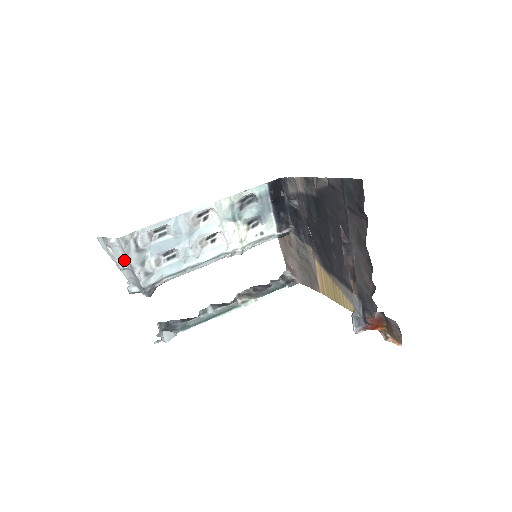
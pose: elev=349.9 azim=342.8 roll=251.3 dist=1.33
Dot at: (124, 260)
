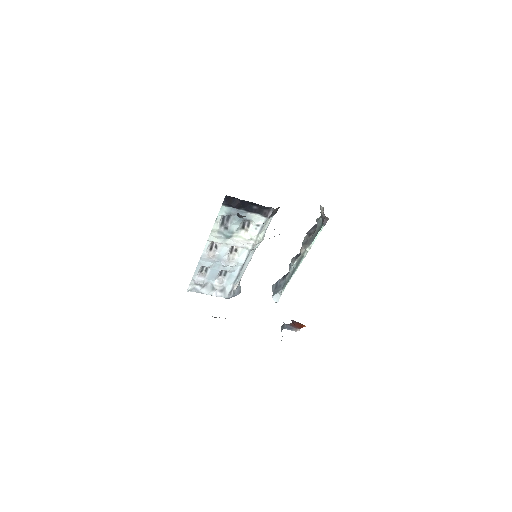
Dot at: occluded
